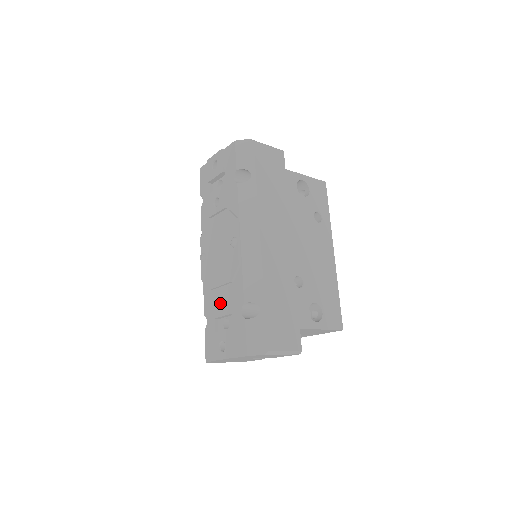
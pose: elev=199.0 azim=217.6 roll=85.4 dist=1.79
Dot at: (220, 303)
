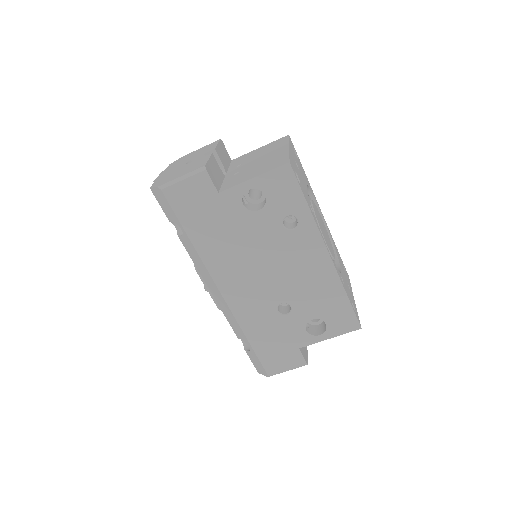
Dot at: occluded
